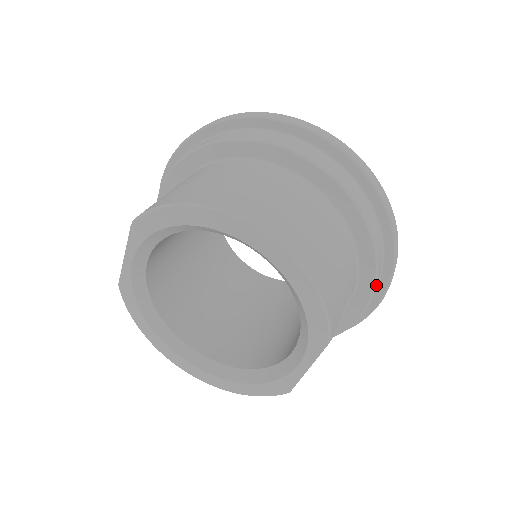
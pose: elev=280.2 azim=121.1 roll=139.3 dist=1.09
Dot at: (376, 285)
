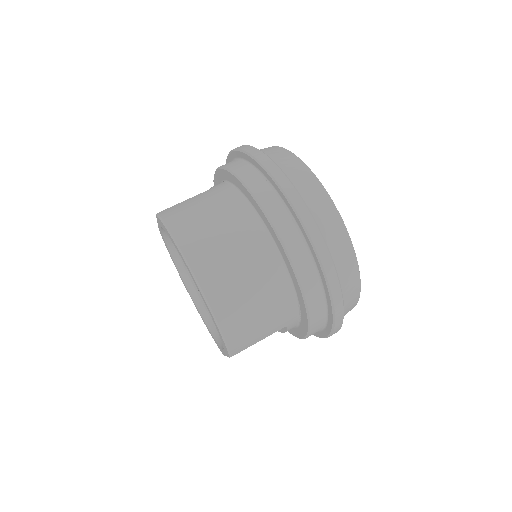
Dot at: (313, 332)
